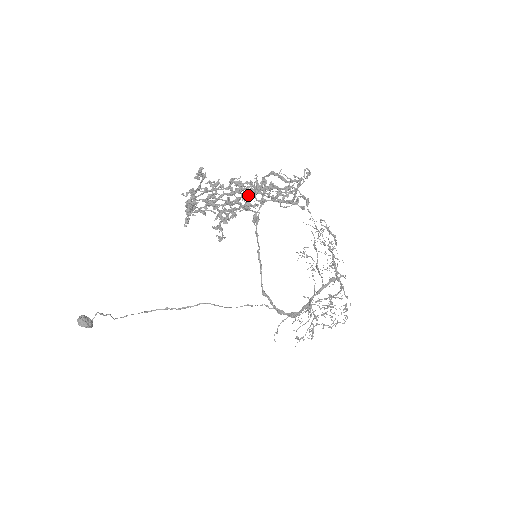
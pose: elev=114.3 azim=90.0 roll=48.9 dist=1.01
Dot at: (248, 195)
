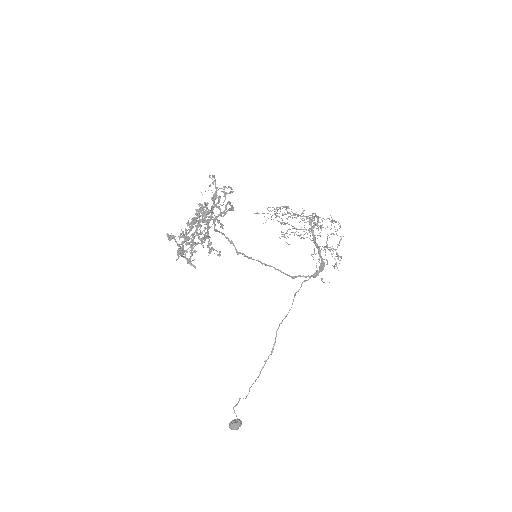
Dot at: (203, 220)
